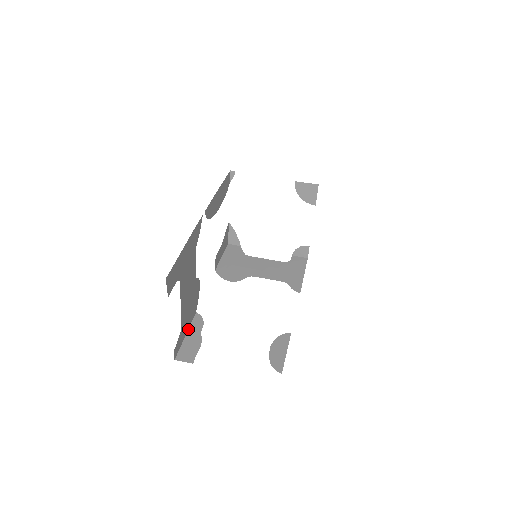
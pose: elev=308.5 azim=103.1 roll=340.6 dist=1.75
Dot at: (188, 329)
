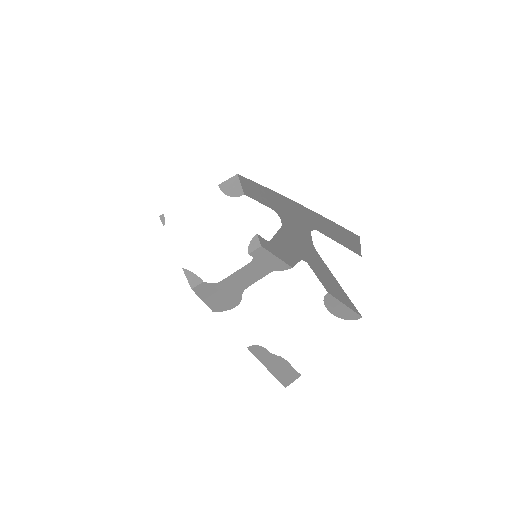
Dot at: occluded
